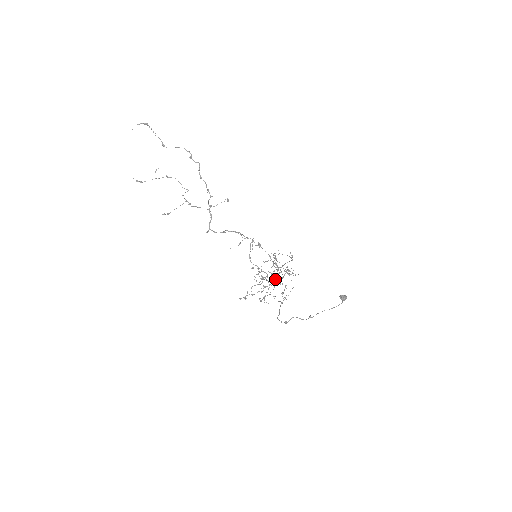
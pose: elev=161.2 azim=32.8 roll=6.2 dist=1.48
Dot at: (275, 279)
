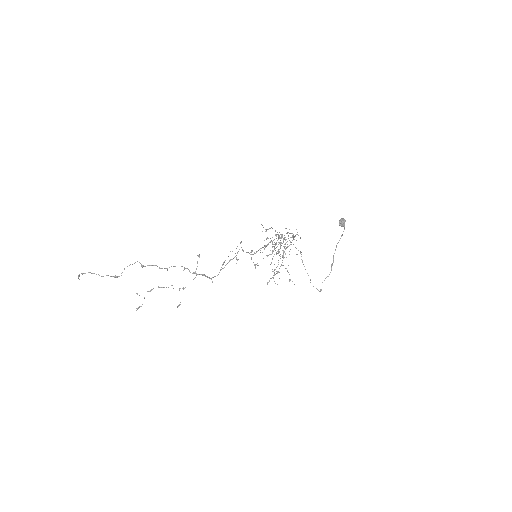
Dot at: occluded
